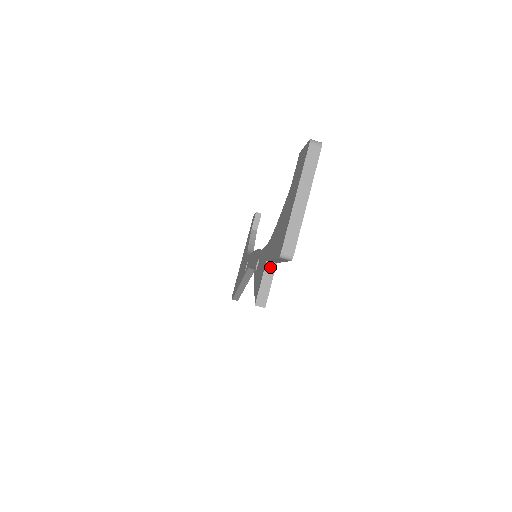
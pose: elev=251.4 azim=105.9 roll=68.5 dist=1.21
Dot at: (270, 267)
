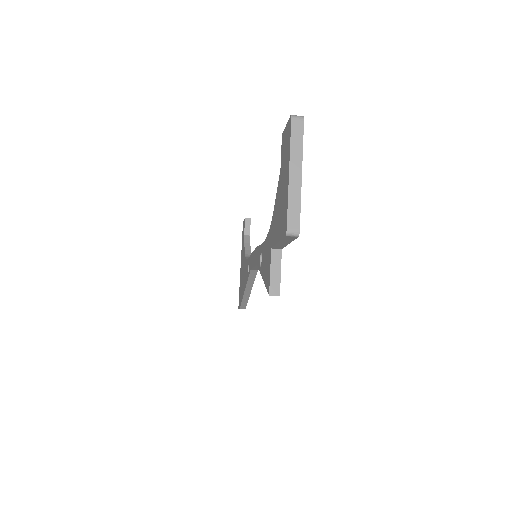
Dot at: (276, 254)
